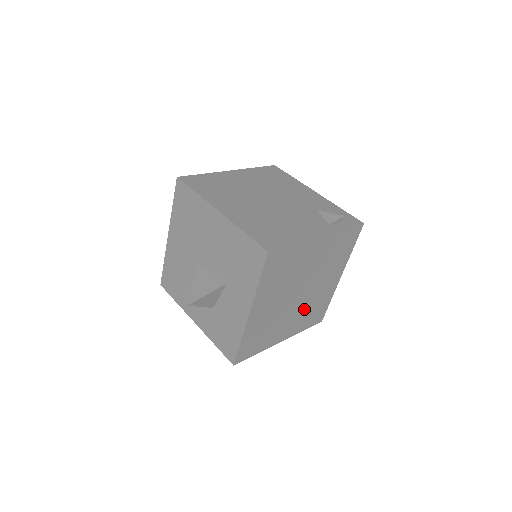
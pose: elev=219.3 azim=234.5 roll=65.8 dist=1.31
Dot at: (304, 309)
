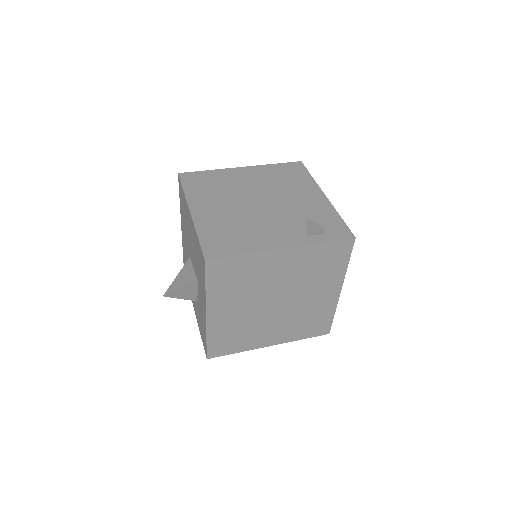
Dot at: (292, 318)
